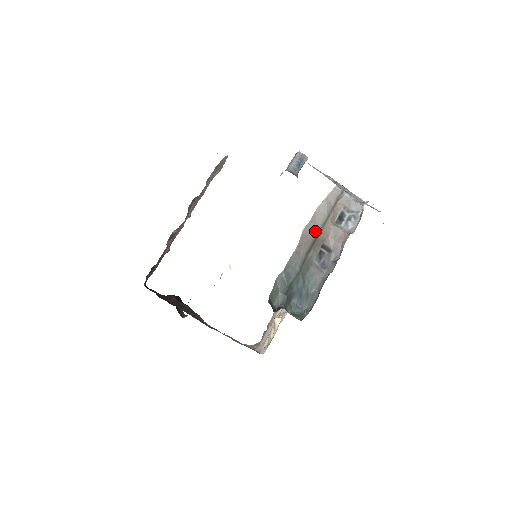
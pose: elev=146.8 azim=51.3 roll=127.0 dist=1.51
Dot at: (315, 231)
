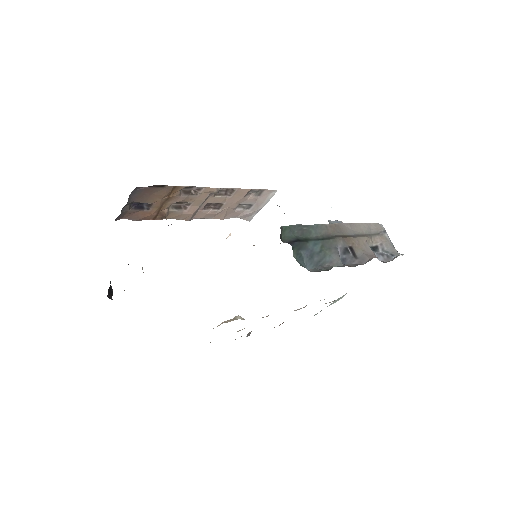
Dot at: (349, 233)
